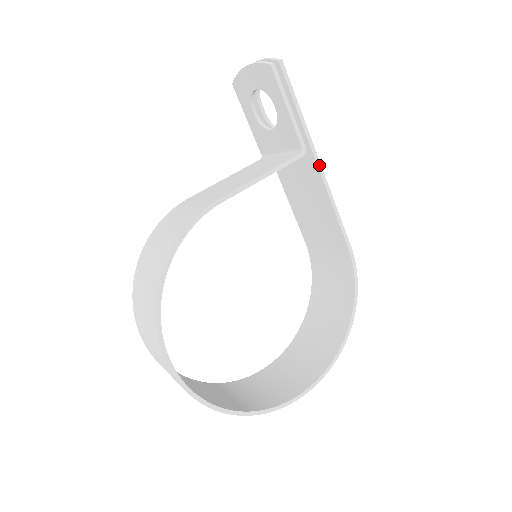
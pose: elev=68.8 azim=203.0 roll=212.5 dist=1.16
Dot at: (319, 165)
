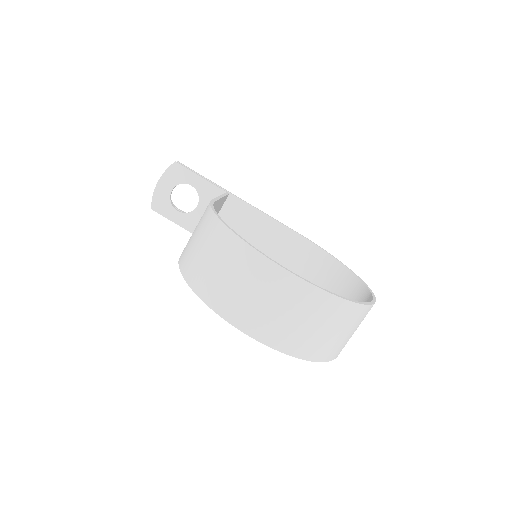
Dot at: (240, 199)
